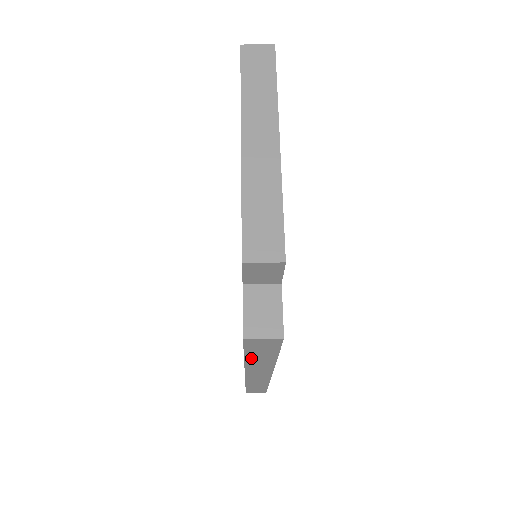
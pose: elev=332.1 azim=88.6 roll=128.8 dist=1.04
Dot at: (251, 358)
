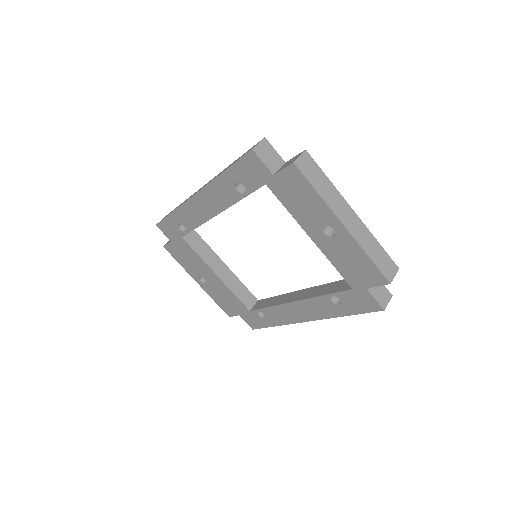
Dot at: occluded
